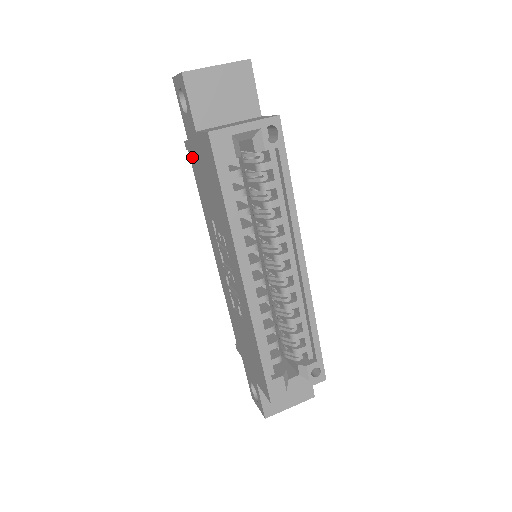
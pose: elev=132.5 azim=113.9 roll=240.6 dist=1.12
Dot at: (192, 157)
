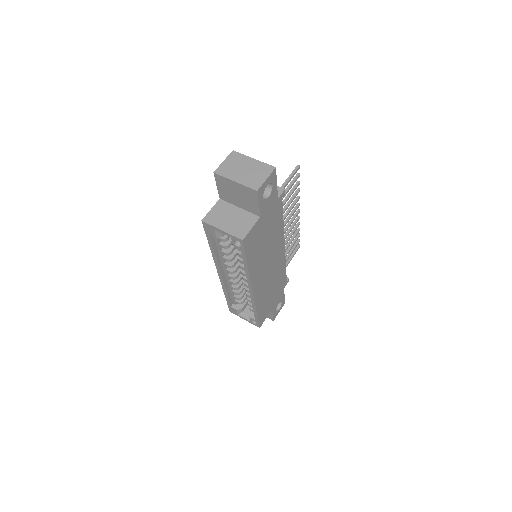
Dot at: occluded
